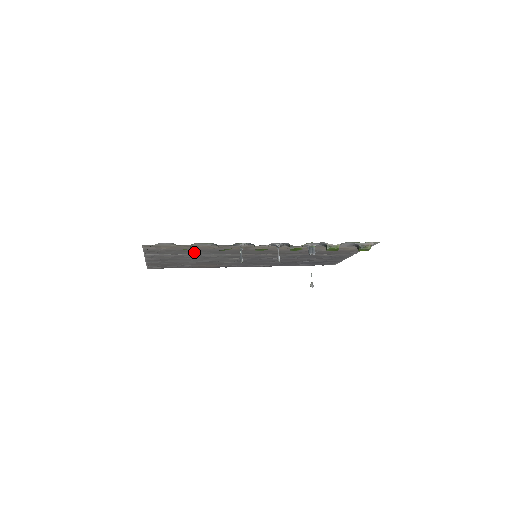
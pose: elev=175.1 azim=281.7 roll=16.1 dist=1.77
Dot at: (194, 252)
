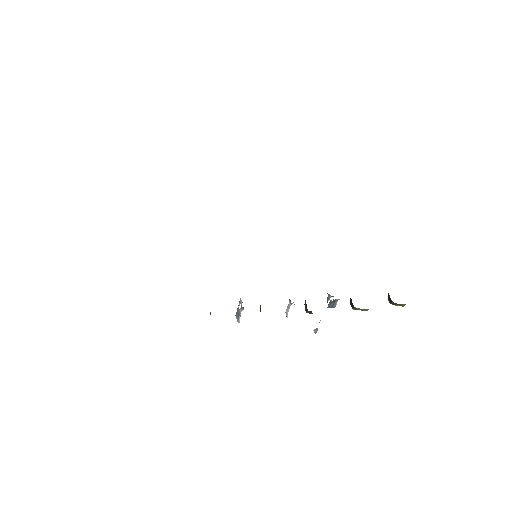
Dot at: occluded
